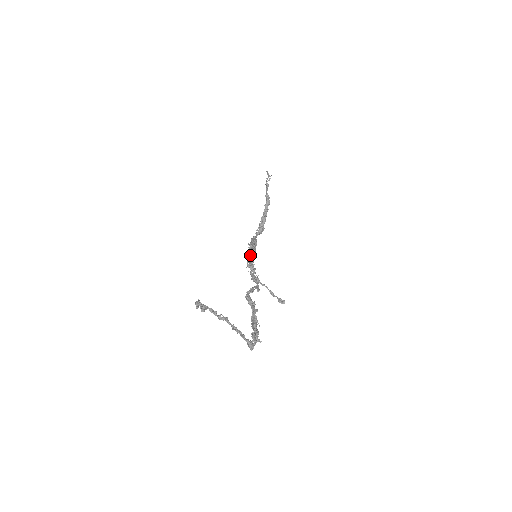
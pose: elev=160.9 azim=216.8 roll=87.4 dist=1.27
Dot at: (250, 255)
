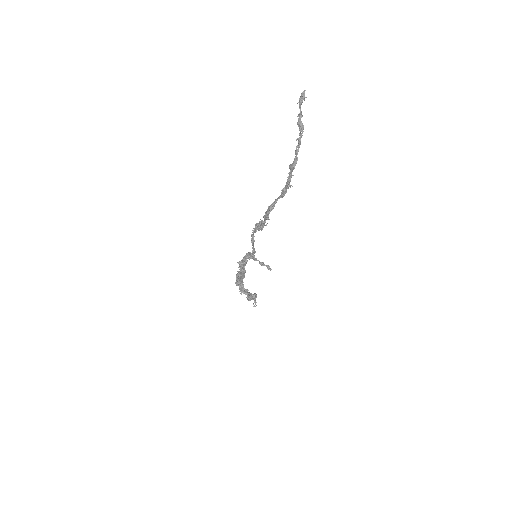
Dot at: occluded
